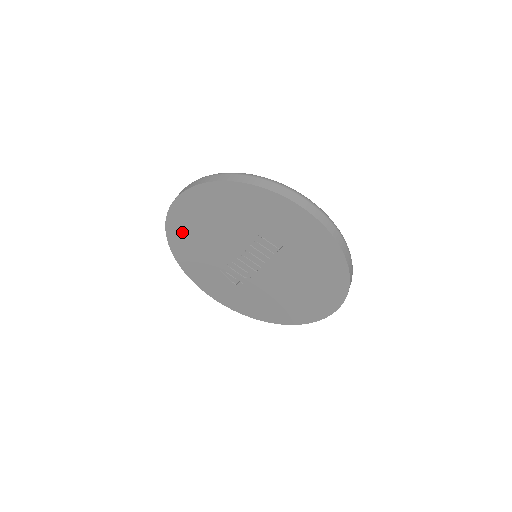
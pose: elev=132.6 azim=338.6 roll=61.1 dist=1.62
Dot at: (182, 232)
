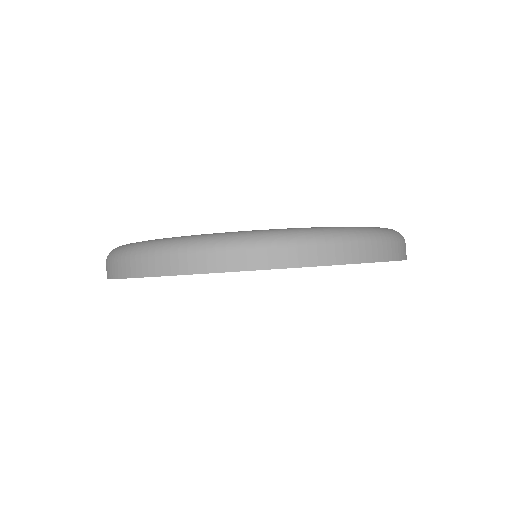
Dot at: occluded
